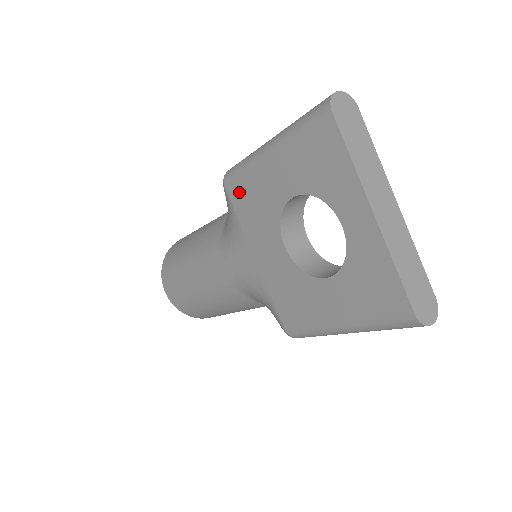
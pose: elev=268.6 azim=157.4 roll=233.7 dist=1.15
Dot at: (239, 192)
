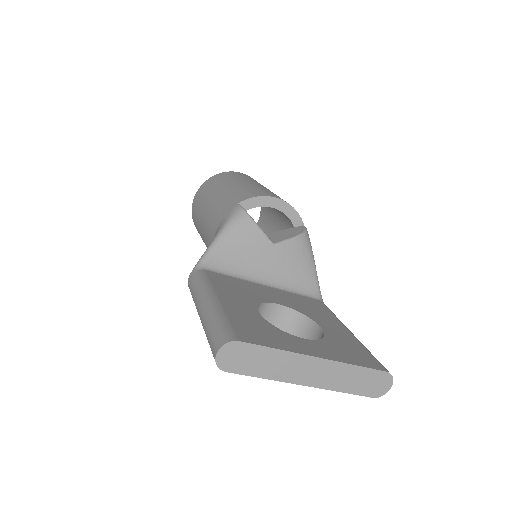
Dot at: occluded
